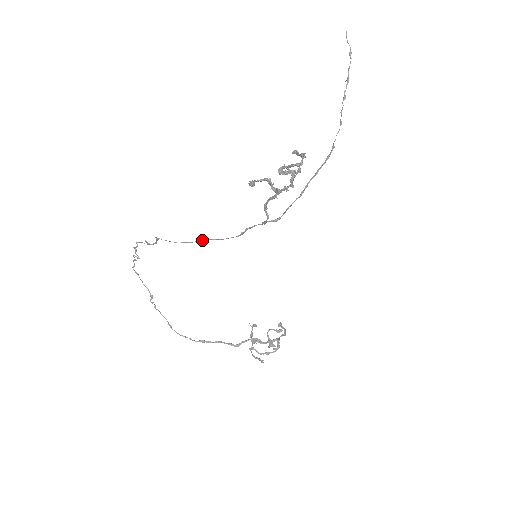
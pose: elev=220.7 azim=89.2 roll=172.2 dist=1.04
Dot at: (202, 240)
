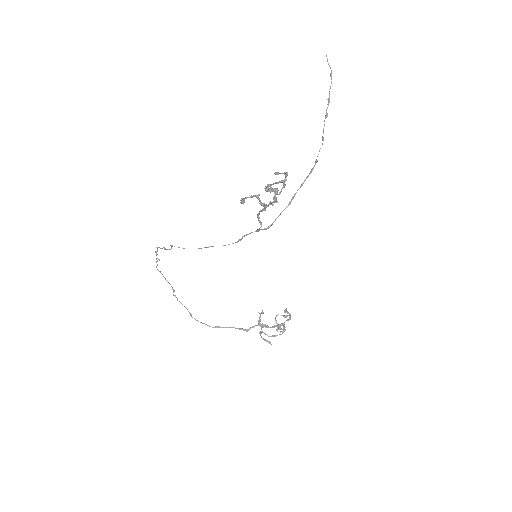
Dot at: (207, 247)
